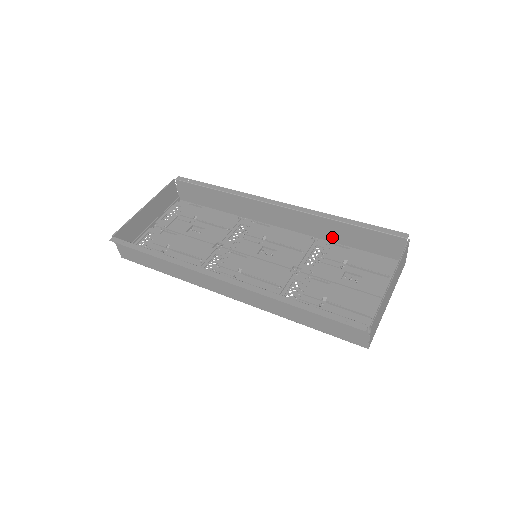
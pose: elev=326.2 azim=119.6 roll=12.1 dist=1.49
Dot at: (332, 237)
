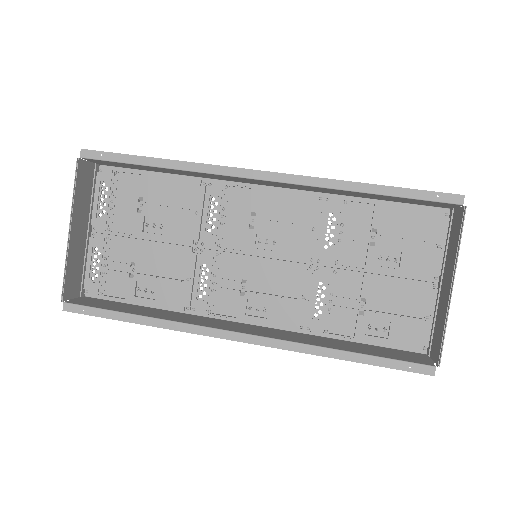
Dot at: (347, 194)
